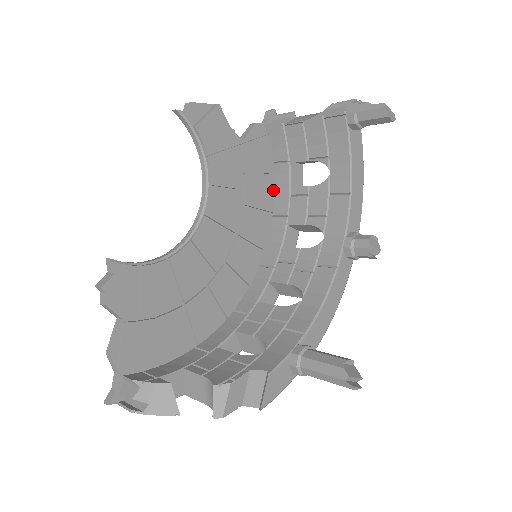
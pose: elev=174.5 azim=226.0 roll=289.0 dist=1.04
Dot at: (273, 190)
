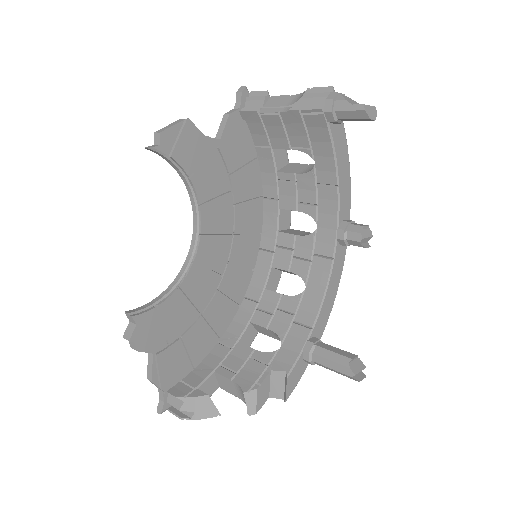
Dot at: (259, 173)
